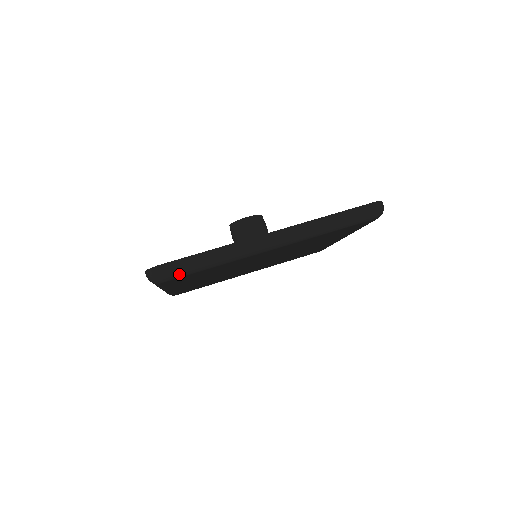
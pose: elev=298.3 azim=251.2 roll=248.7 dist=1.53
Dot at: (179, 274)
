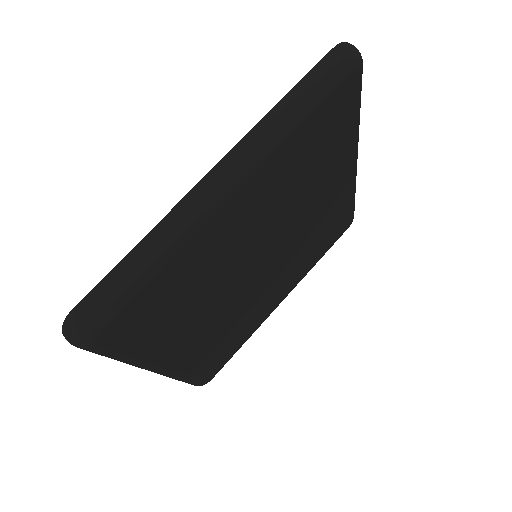
Dot at: (110, 308)
